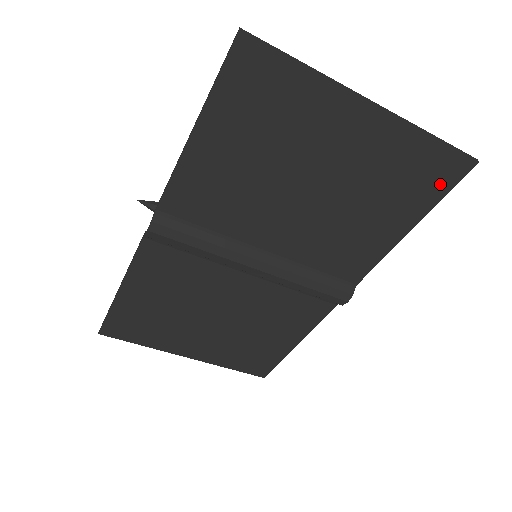
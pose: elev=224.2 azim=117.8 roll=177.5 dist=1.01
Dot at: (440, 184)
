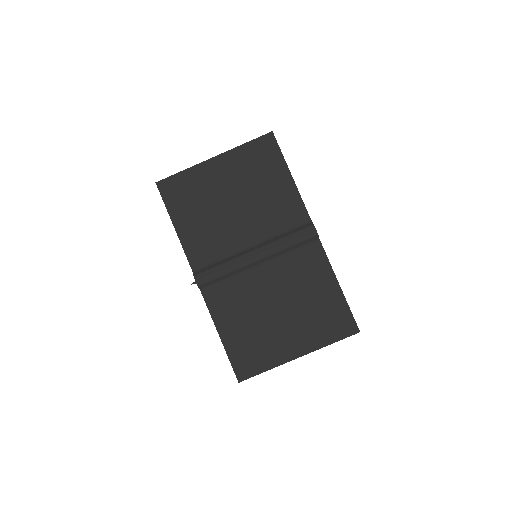
Dot at: (273, 151)
